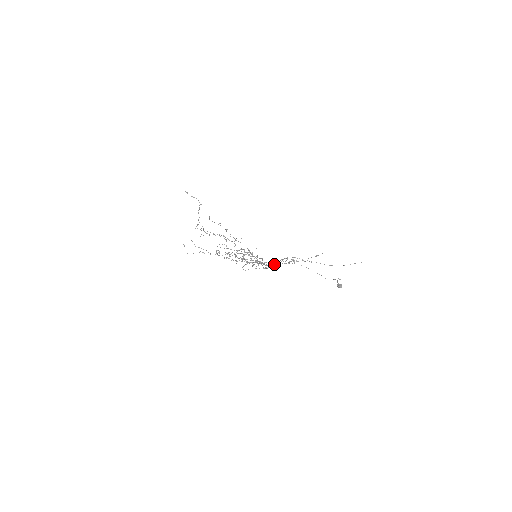
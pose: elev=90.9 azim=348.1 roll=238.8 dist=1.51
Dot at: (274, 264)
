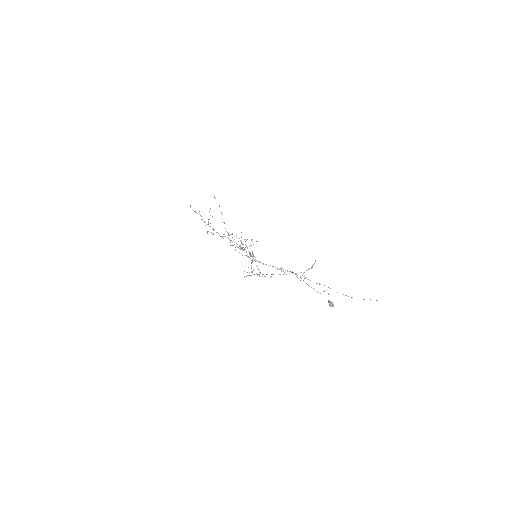
Dot at: occluded
